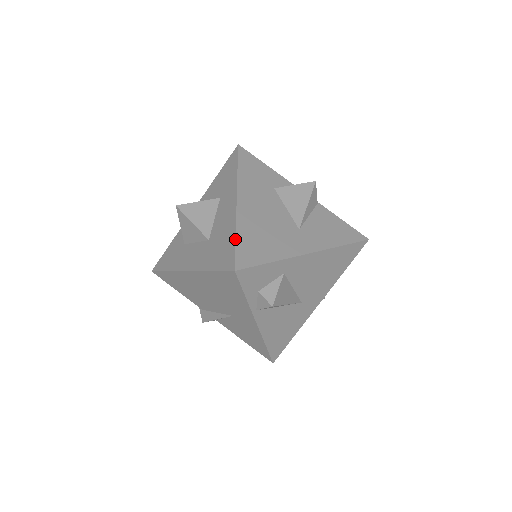
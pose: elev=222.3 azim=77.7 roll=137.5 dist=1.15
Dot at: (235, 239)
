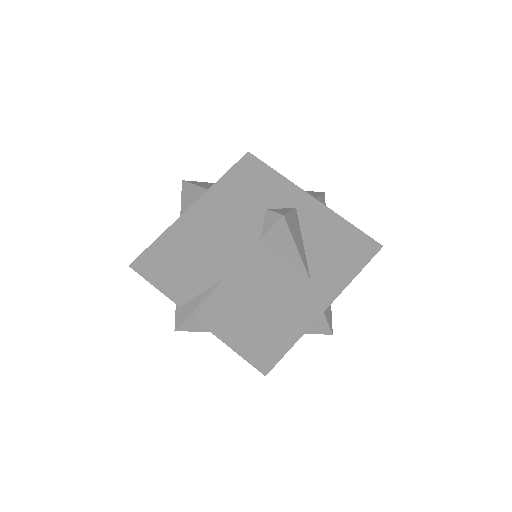
Dot at: occluded
